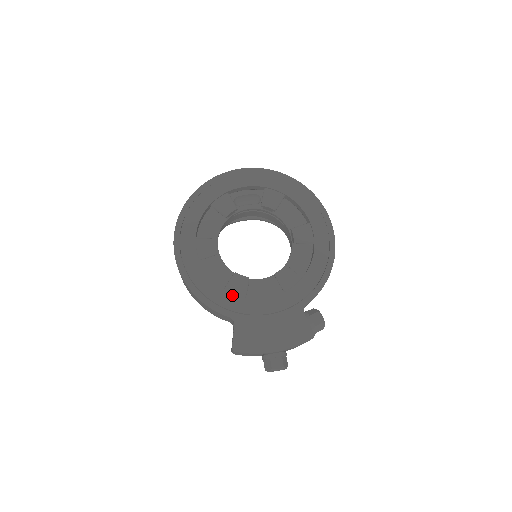
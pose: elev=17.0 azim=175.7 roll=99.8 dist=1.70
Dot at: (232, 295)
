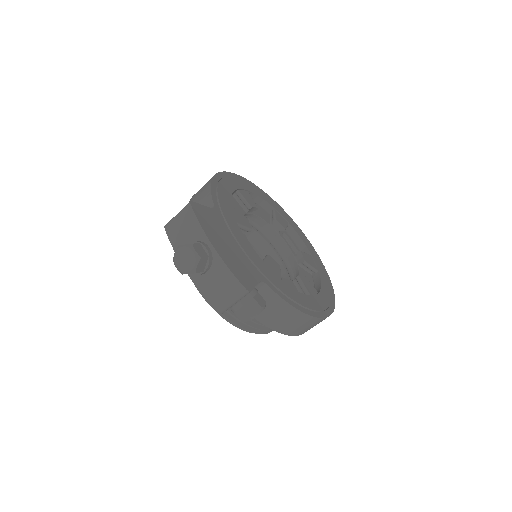
Dot at: (232, 211)
